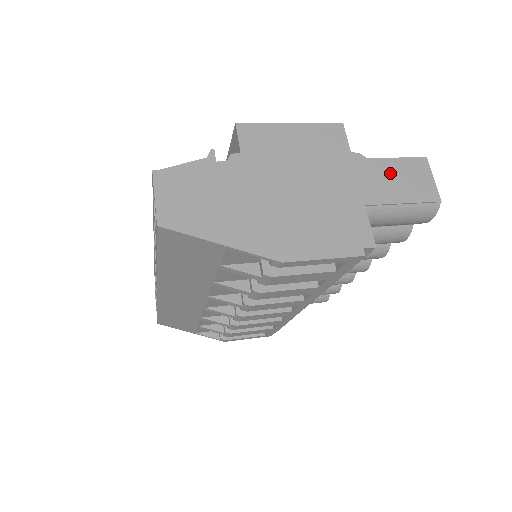
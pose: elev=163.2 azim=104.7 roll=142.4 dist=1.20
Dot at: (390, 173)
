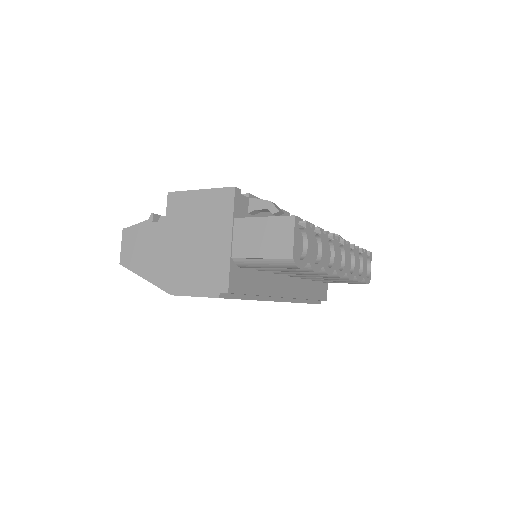
Dot at: (259, 231)
